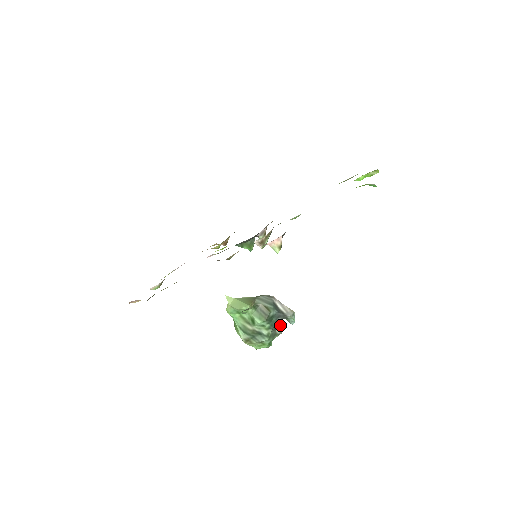
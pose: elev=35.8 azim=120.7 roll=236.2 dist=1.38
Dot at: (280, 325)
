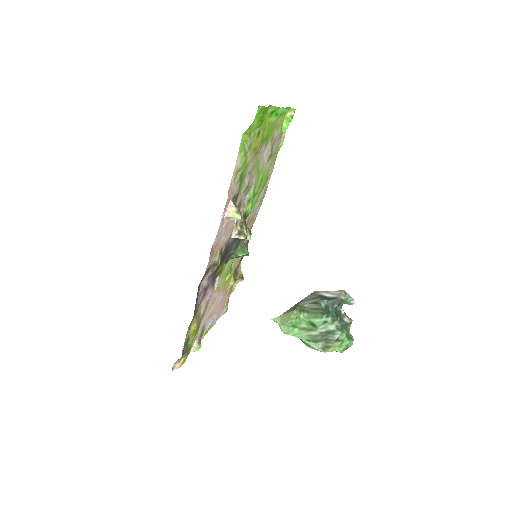
Dot at: (344, 313)
